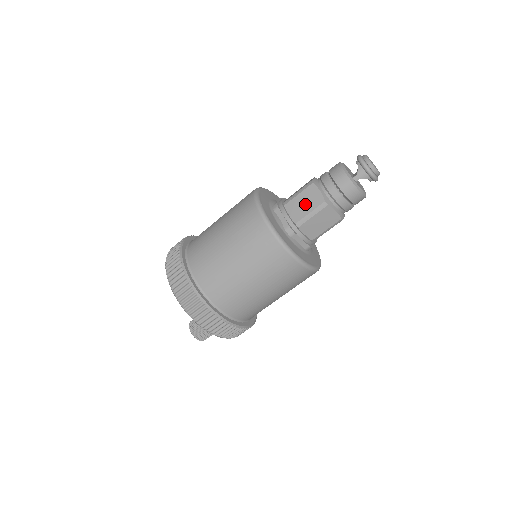
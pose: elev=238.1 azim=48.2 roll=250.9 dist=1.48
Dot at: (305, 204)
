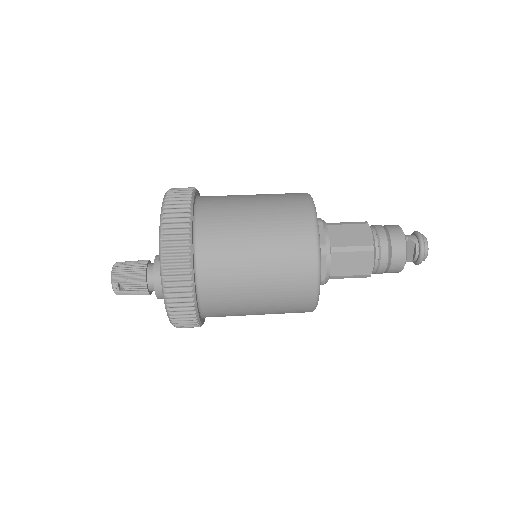
Dot at: occluded
